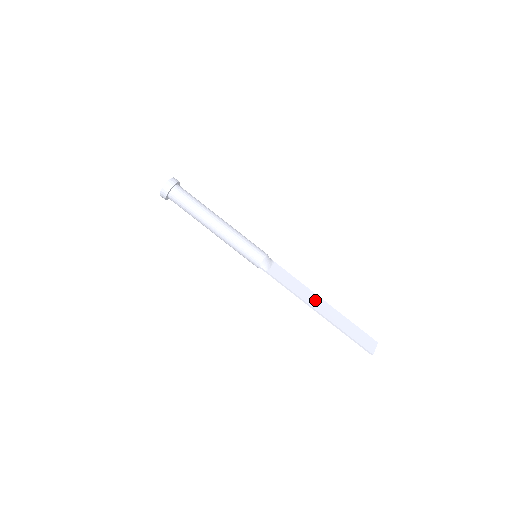
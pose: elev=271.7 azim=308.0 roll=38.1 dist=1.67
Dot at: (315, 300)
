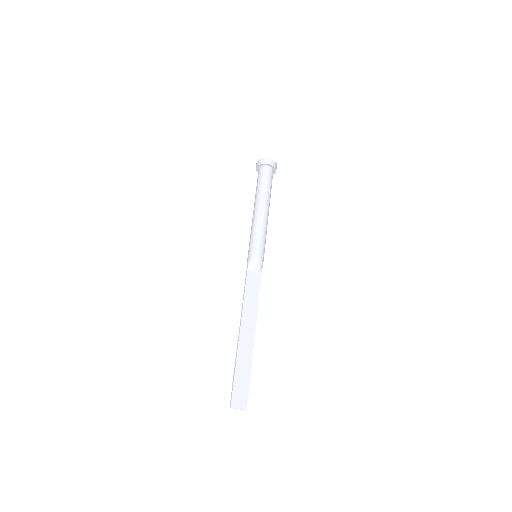
Dot at: (250, 326)
